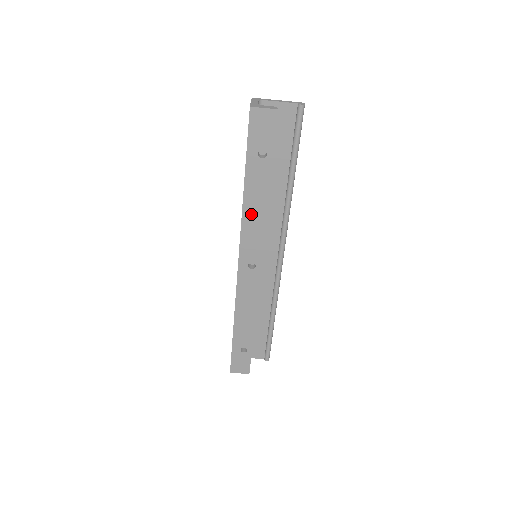
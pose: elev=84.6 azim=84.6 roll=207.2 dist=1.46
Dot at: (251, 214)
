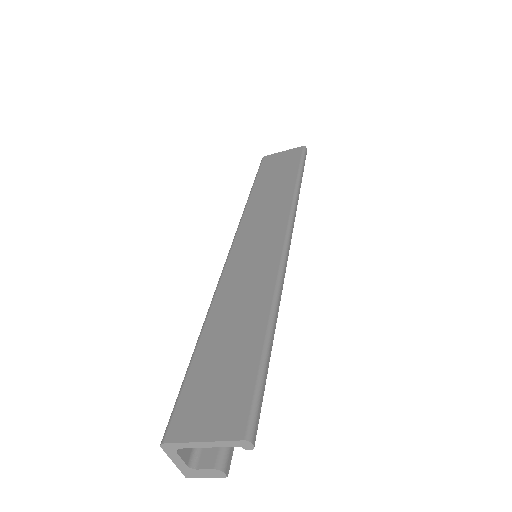
Dot at: occluded
